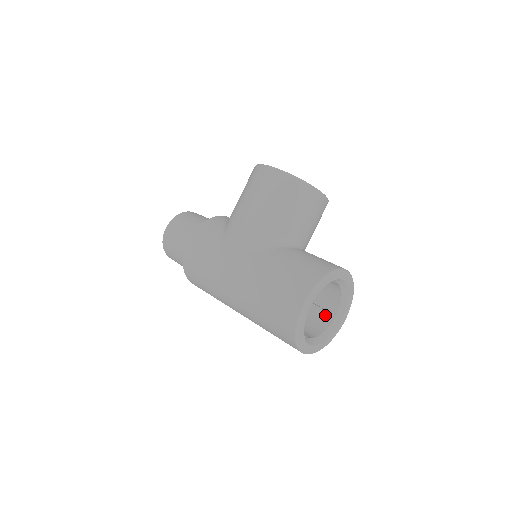
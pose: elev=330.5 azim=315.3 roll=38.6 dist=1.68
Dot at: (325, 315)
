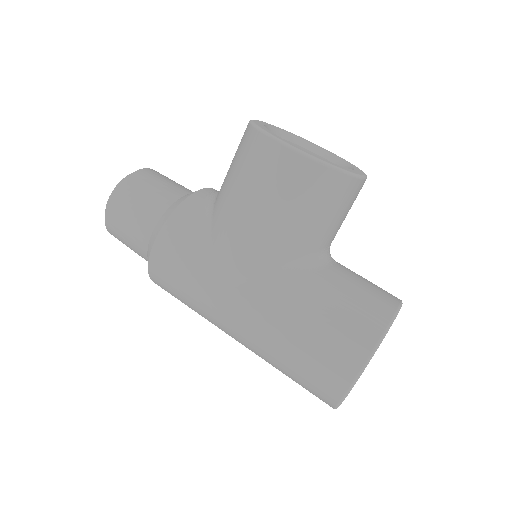
Dot at: occluded
